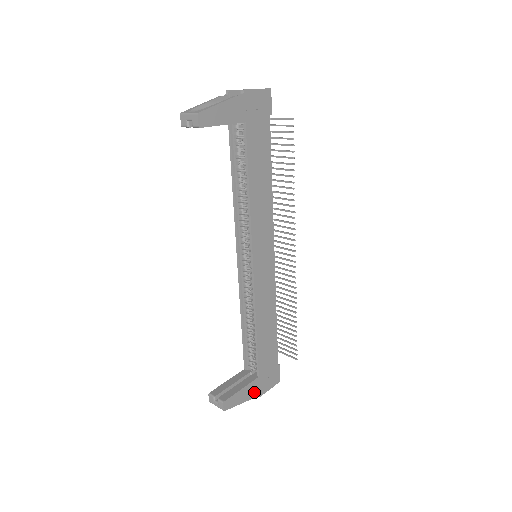
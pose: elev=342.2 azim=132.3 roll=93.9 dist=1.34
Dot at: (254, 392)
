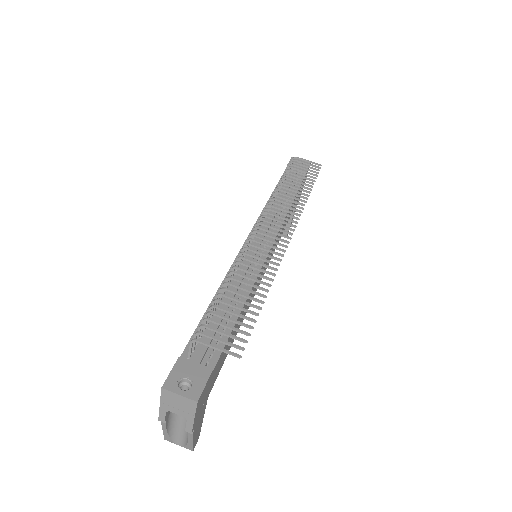
Dot at: (298, 201)
